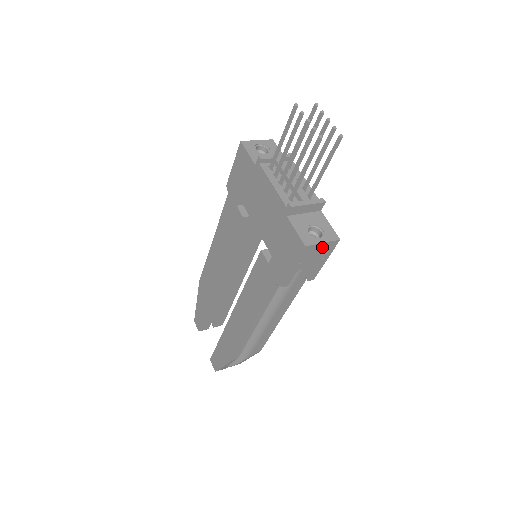
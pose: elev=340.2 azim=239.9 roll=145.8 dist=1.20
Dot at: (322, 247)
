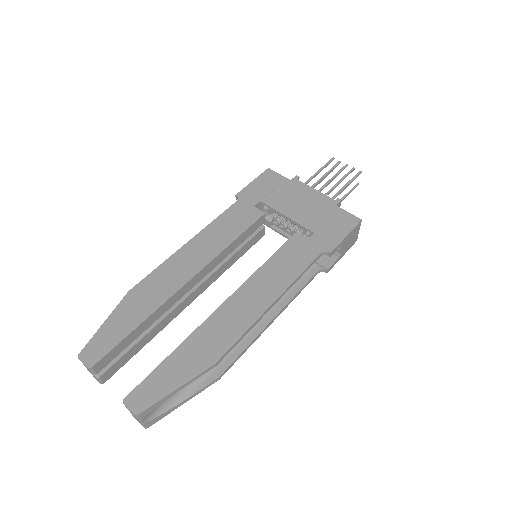
Dot at: (356, 235)
